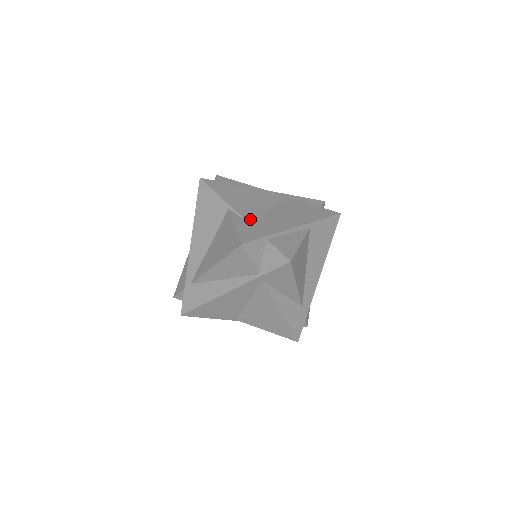
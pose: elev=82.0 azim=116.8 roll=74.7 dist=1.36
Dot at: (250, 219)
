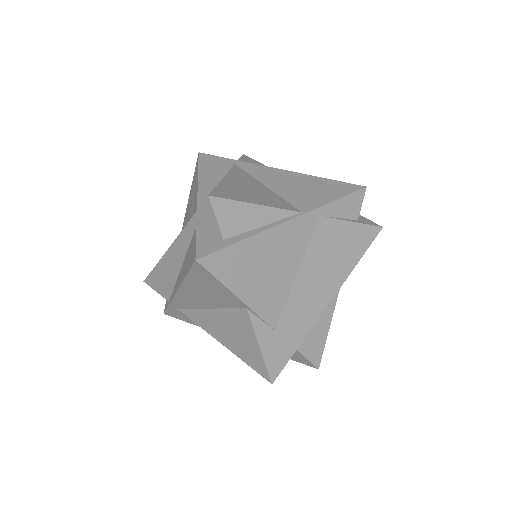
Dot at: (276, 321)
